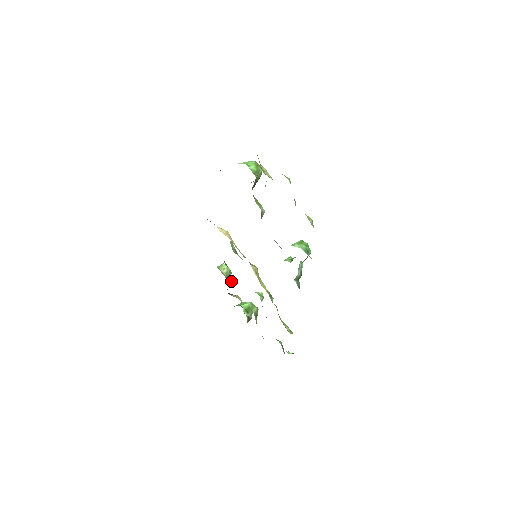
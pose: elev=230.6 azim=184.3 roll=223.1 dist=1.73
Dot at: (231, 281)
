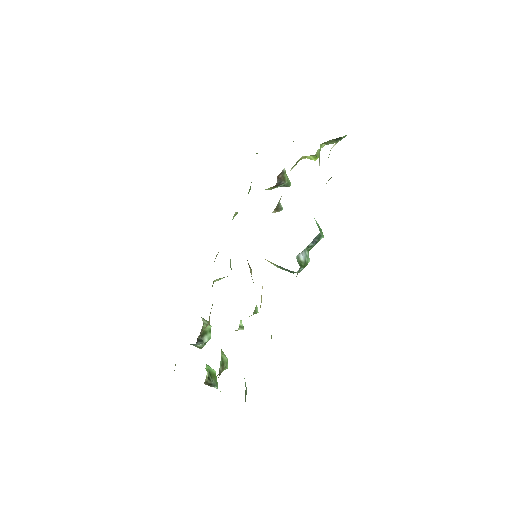
Dot at: (210, 312)
